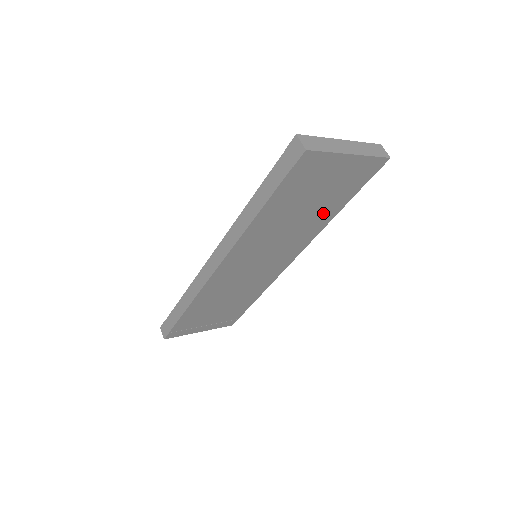
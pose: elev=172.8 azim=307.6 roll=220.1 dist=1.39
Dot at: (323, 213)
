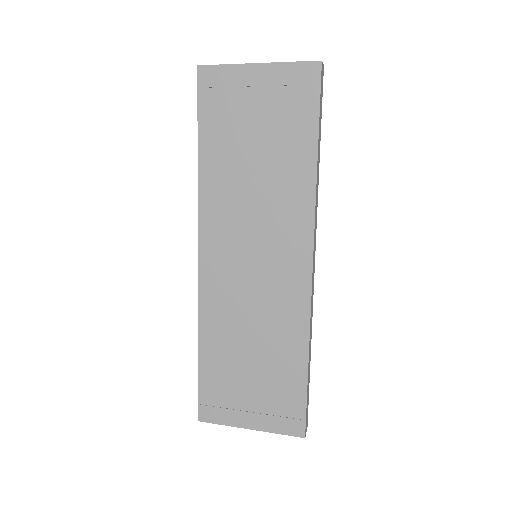
Dot at: (291, 162)
